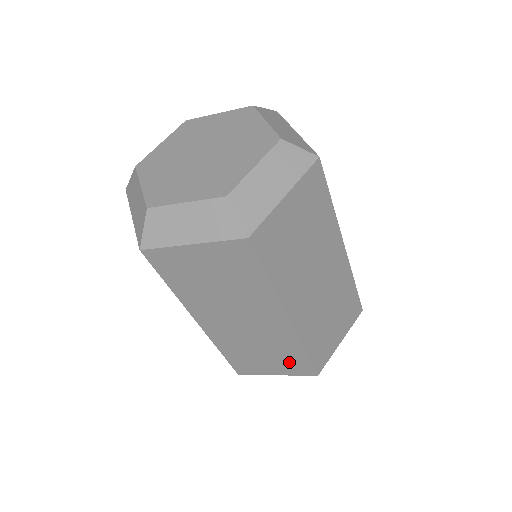
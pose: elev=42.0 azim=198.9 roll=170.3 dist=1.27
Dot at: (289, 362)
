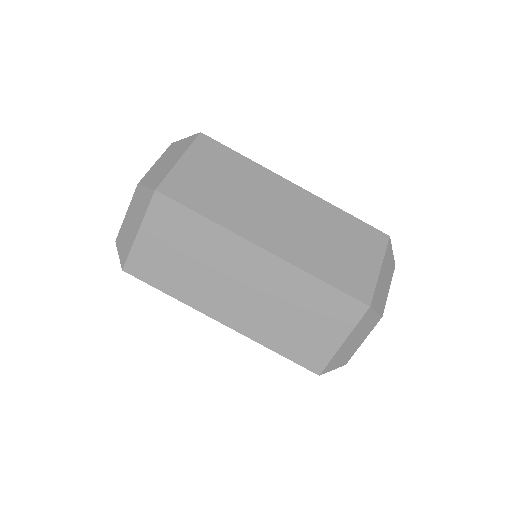
Dot at: (358, 238)
